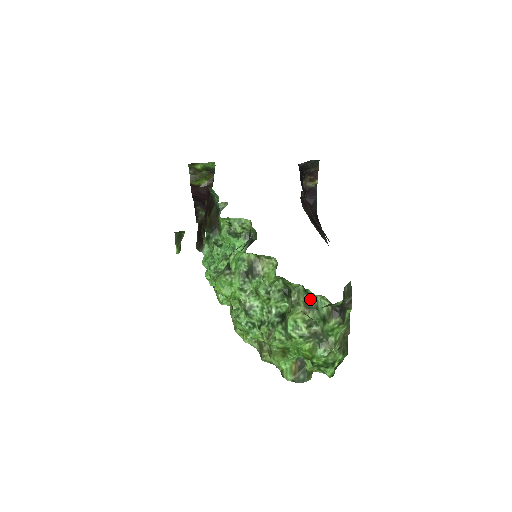
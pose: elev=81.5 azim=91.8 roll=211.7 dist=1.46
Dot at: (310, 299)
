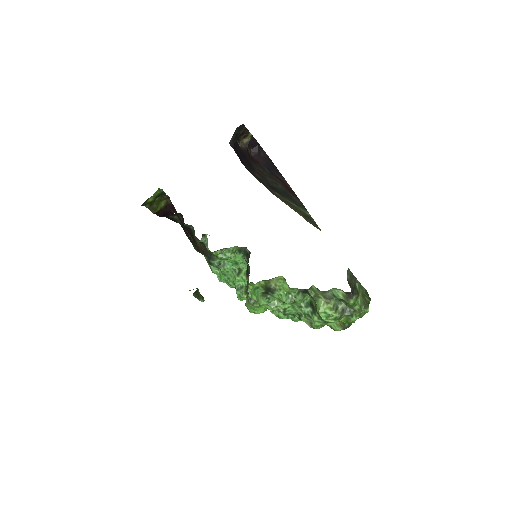
Dot at: (325, 292)
